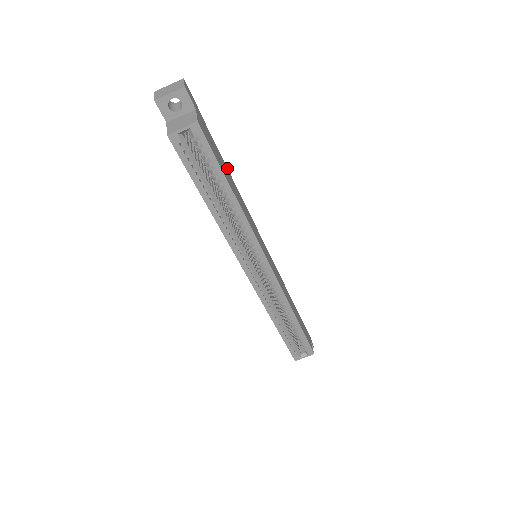
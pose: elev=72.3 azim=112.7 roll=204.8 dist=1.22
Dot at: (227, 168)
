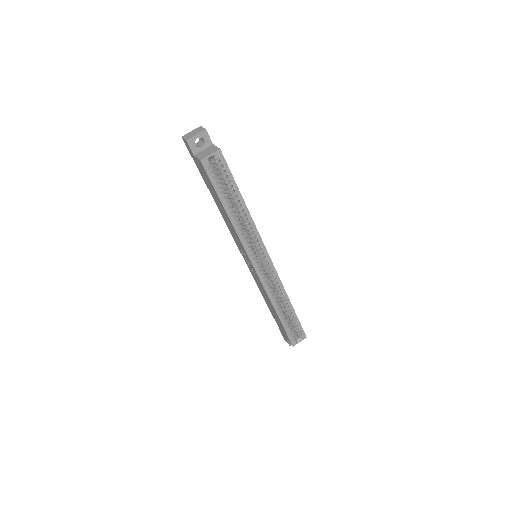
Dot at: occluded
